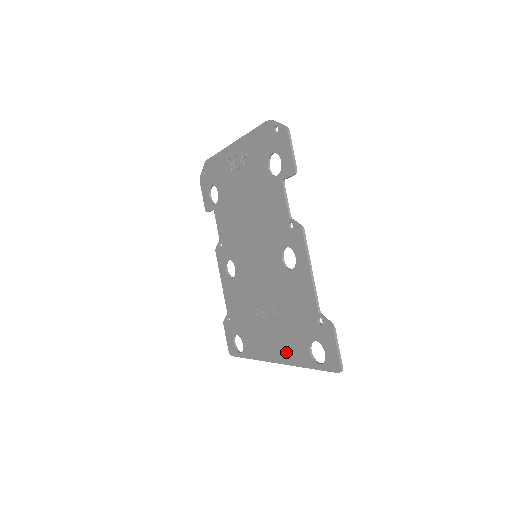
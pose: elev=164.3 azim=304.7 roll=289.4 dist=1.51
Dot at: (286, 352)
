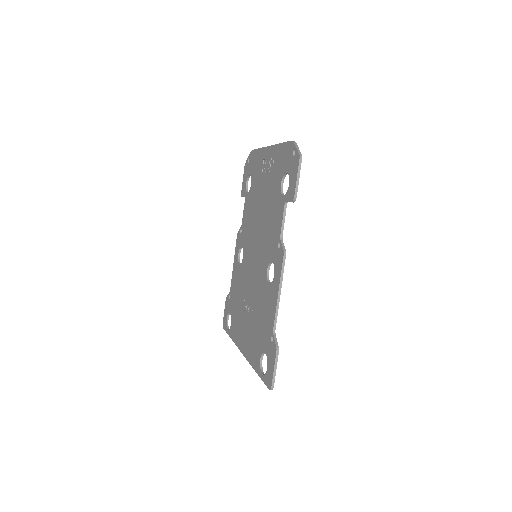
Dot at: (249, 349)
